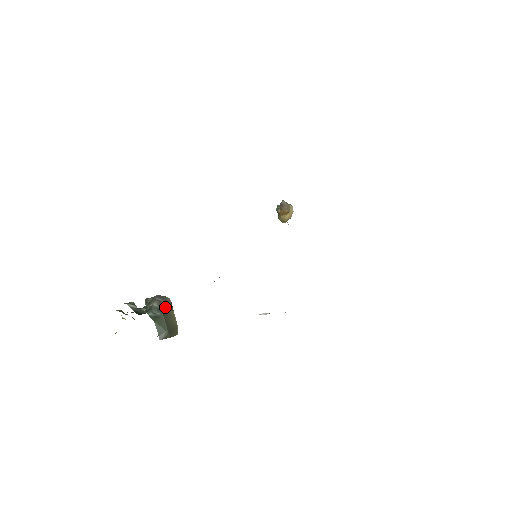
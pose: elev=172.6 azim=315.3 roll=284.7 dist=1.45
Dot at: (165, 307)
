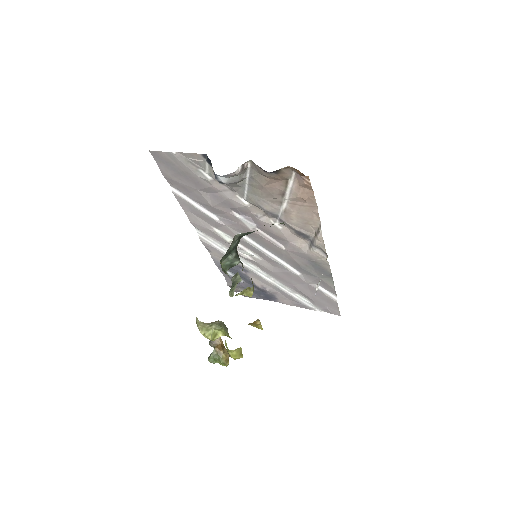
Dot at: occluded
